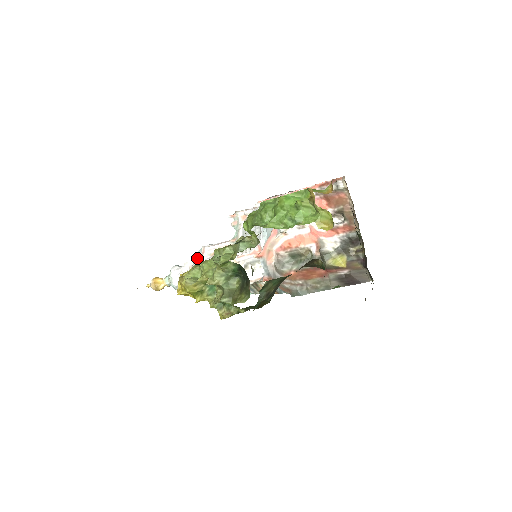
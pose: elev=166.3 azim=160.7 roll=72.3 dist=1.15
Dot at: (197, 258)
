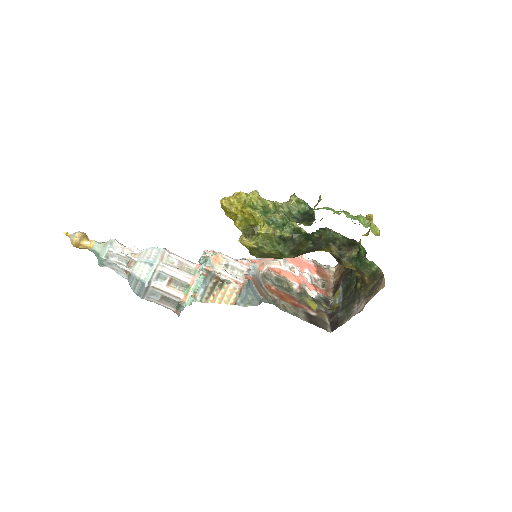
Dot at: occluded
